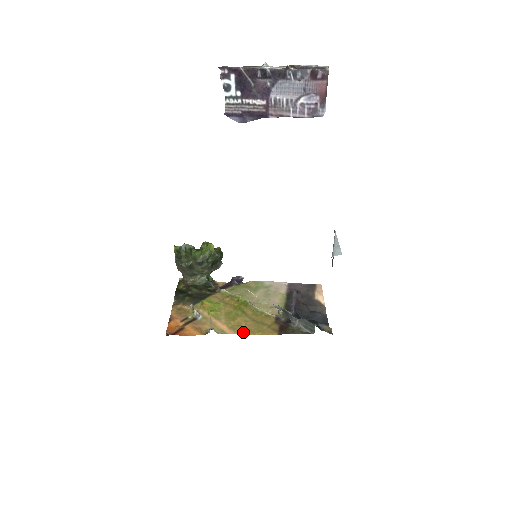
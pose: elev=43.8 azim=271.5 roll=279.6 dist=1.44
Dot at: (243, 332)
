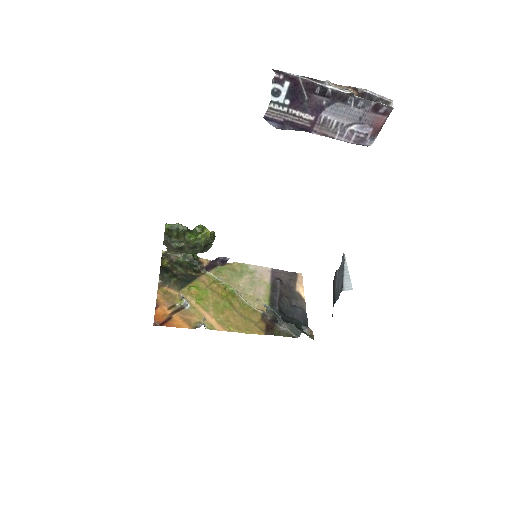
Dot at: (232, 329)
